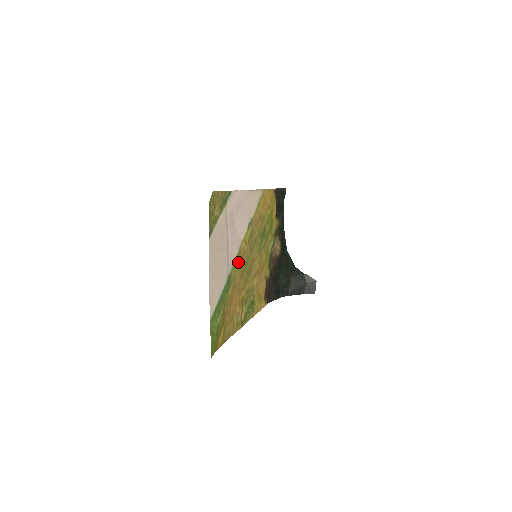
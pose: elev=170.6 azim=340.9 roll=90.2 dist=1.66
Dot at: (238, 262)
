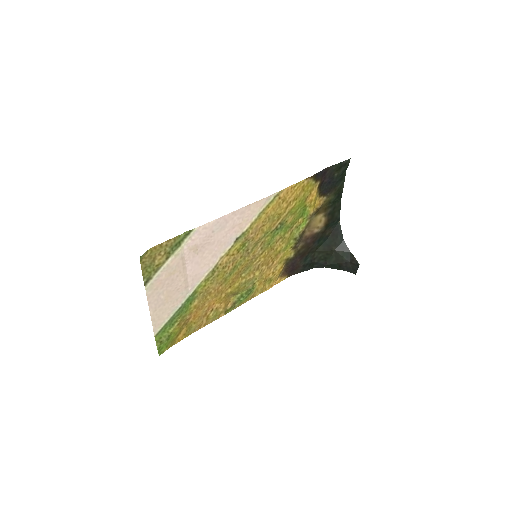
Dot at: (213, 276)
